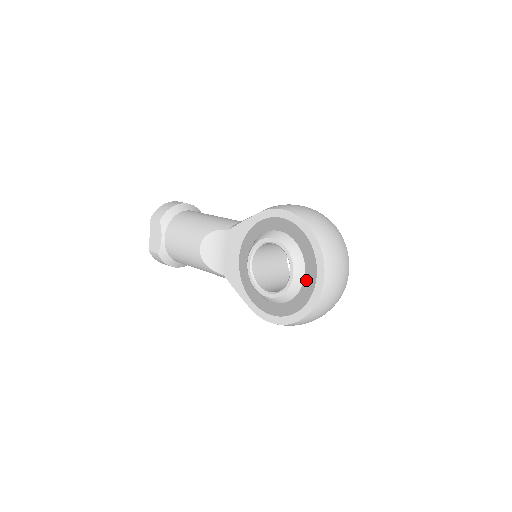
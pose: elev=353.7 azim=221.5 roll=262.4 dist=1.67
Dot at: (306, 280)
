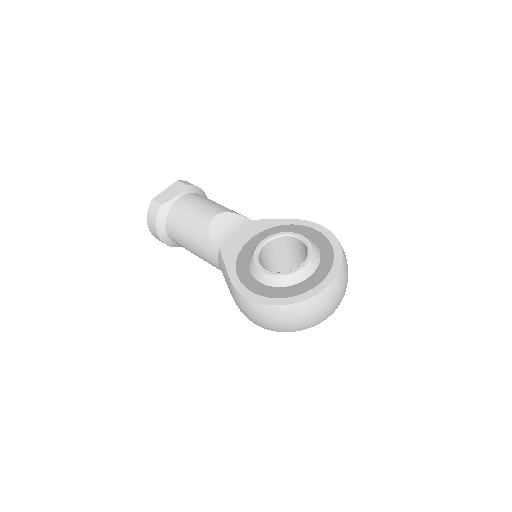
Dot at: (312, 277)
